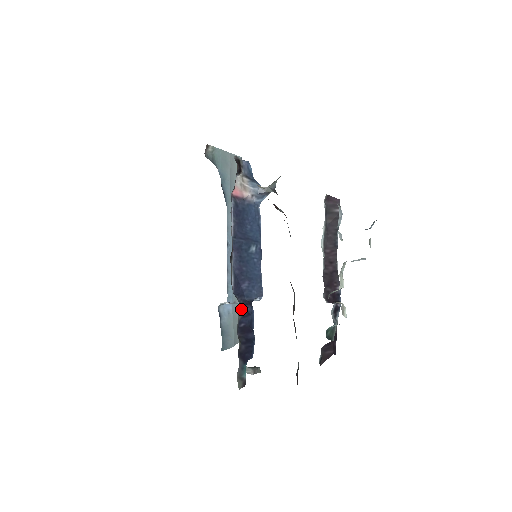
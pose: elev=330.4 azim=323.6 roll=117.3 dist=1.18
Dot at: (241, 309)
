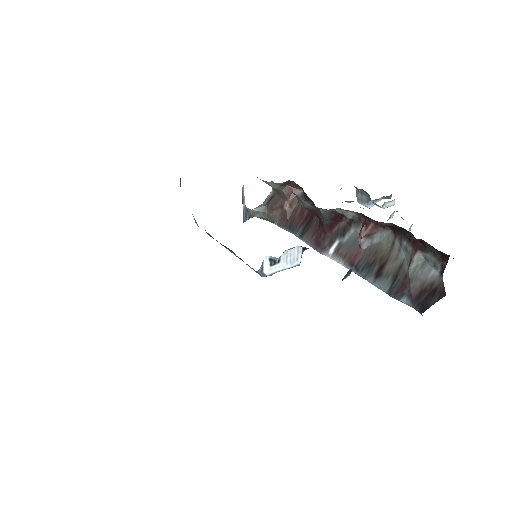
Dot at: occluded
